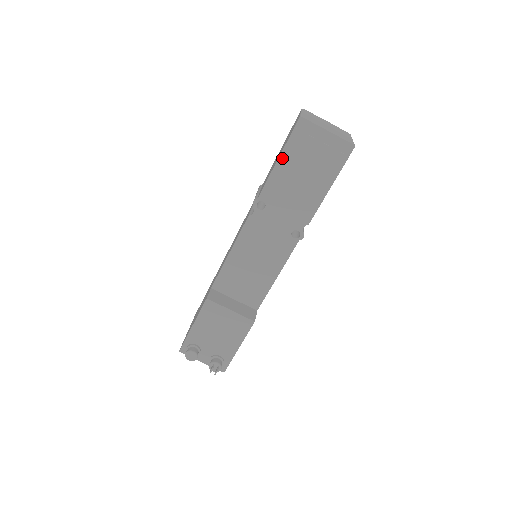
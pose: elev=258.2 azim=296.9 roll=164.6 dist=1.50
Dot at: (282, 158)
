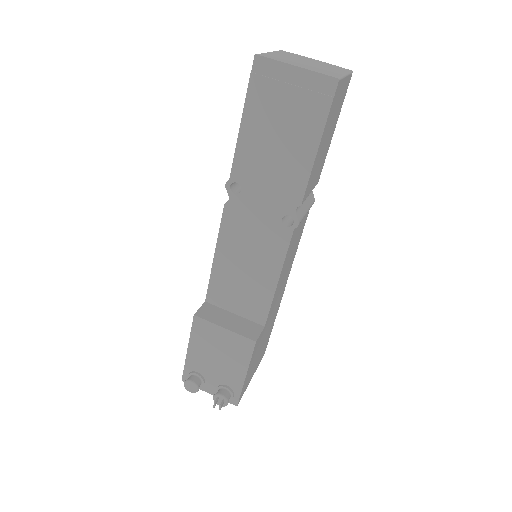
Dot at: (246, 119)
